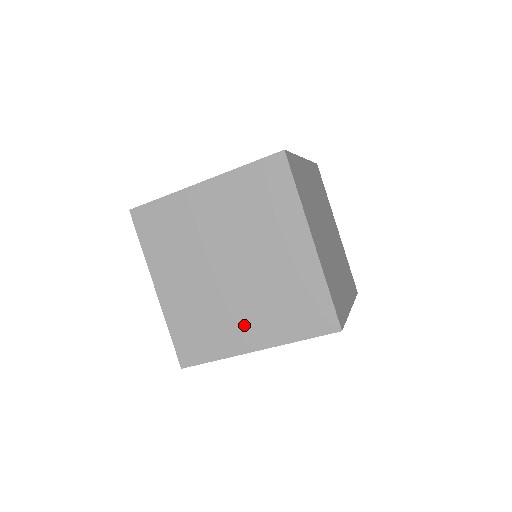
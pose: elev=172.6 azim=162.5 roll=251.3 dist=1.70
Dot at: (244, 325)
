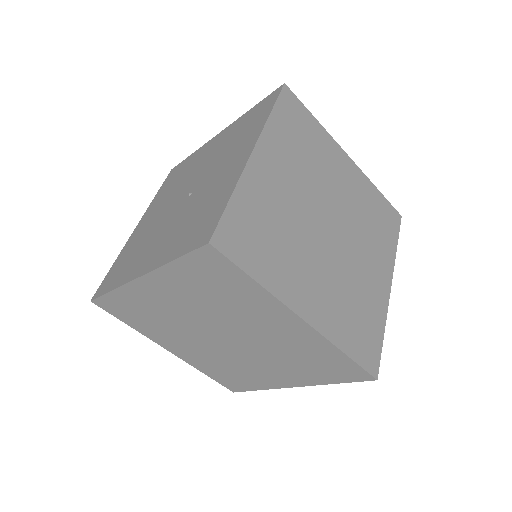
Dot at: (270, 373)
